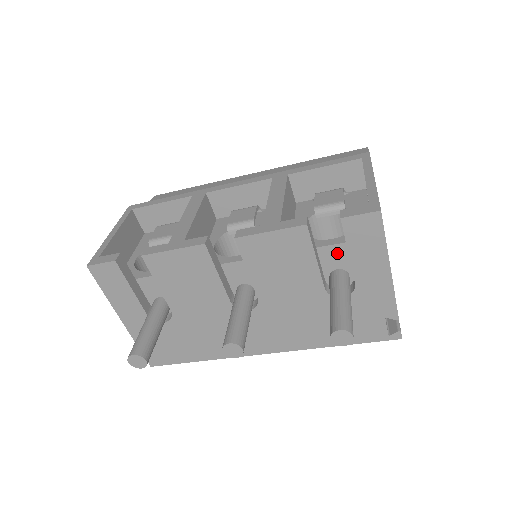
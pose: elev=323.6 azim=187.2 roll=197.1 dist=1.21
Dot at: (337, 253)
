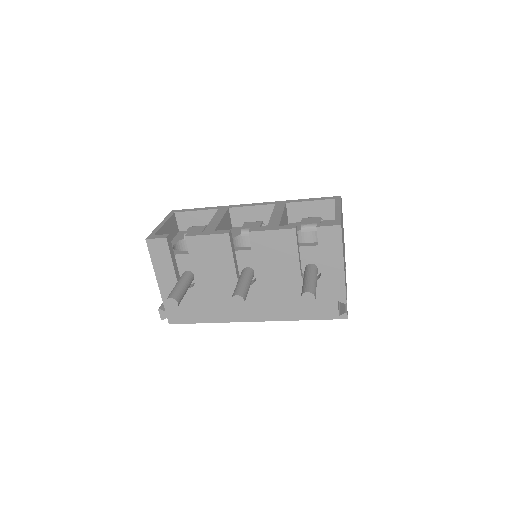
Dot at: (312, 252)
